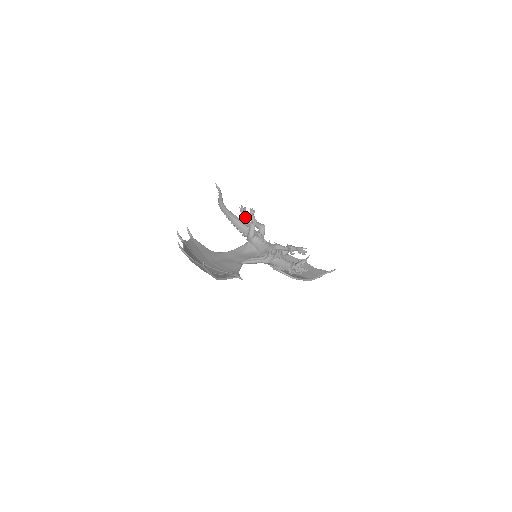
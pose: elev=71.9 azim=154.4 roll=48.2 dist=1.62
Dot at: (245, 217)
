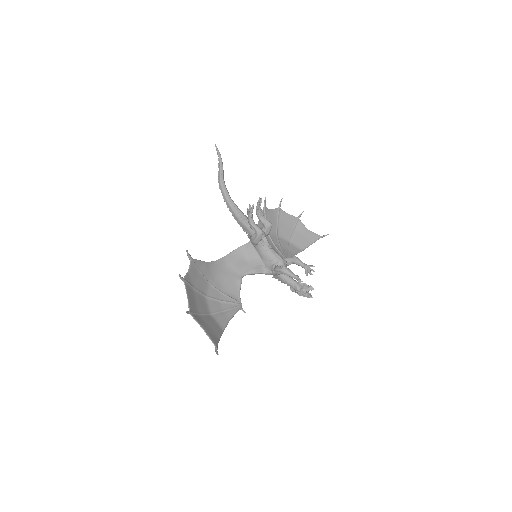
Dot at: (252, 219)
